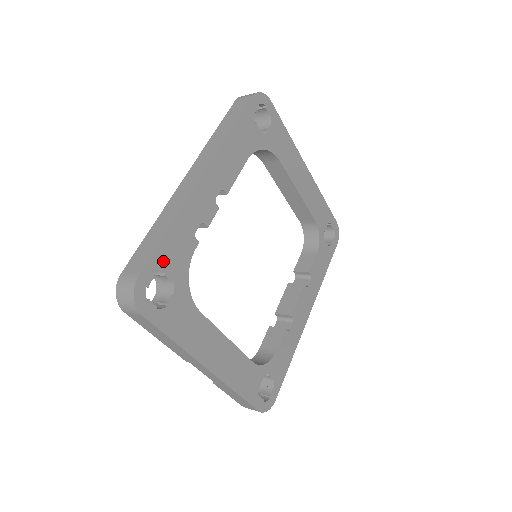
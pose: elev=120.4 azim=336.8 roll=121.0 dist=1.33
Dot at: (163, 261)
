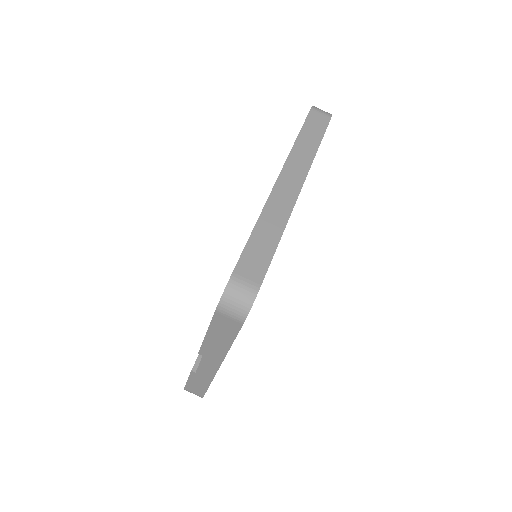
Dot at: occluded
